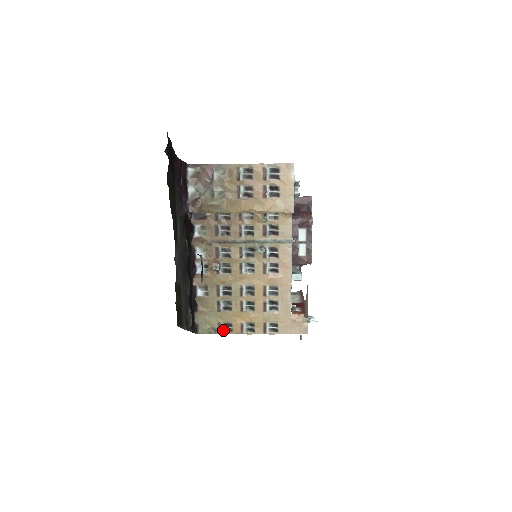
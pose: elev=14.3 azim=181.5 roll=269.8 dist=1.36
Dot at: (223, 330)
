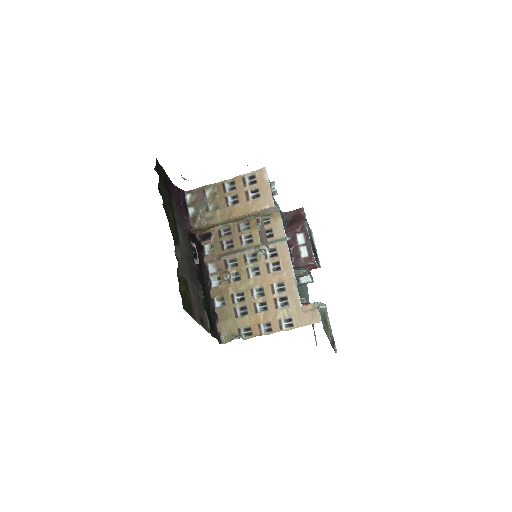
Dot at: (244, 336)
